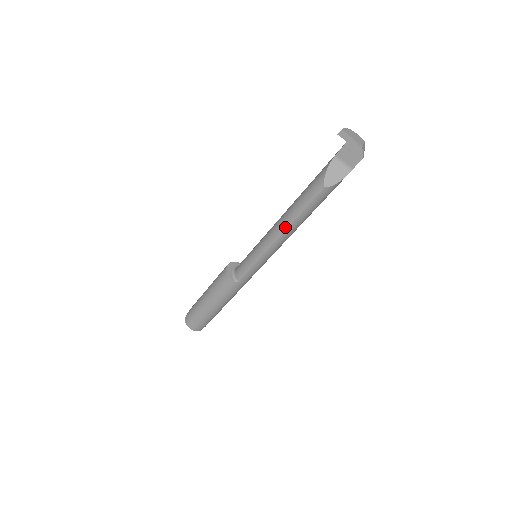
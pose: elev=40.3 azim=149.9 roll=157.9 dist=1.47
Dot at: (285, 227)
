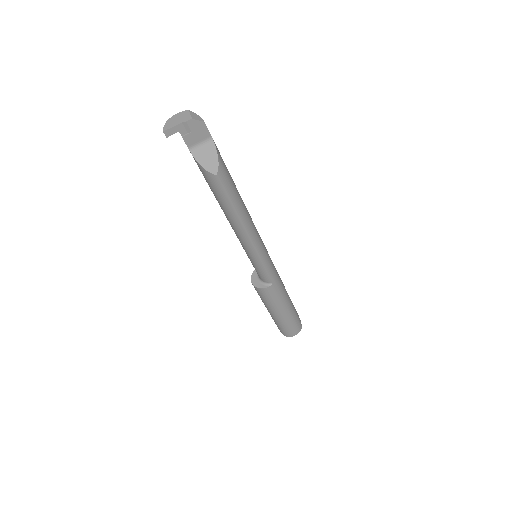
Dot at: (239, 225)
